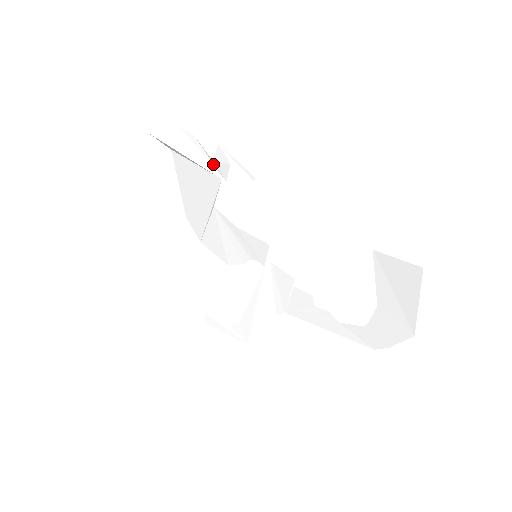
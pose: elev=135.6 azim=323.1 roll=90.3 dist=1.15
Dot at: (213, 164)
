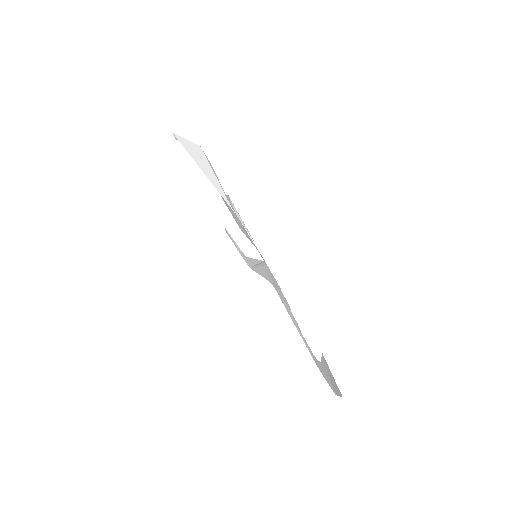
Dot at: occluded
